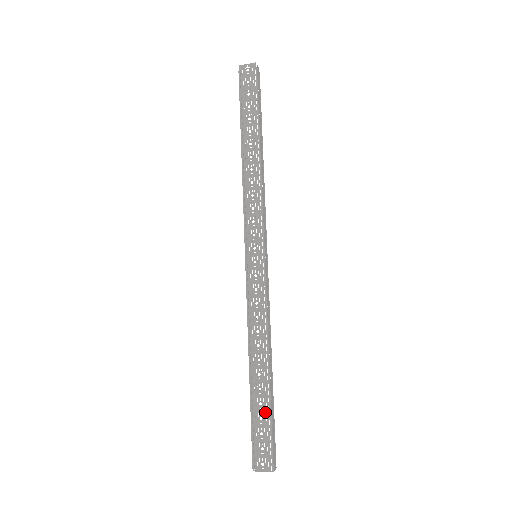
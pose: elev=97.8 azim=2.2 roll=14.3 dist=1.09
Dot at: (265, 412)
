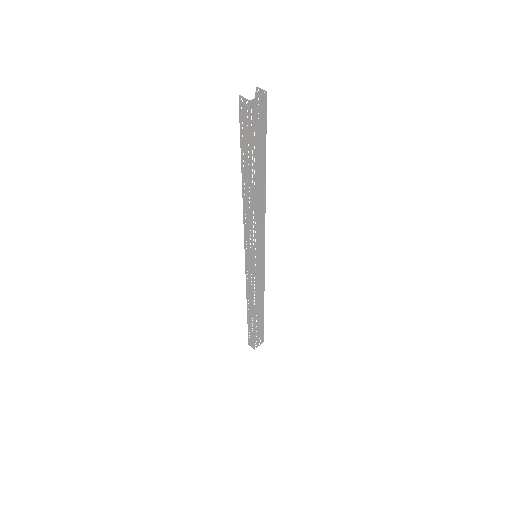
Dot at: (261, 325)
